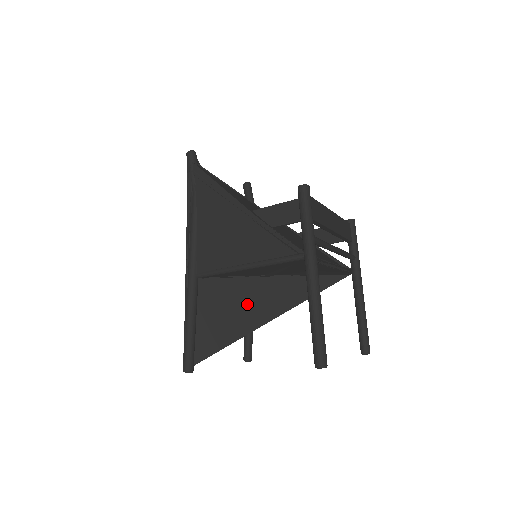
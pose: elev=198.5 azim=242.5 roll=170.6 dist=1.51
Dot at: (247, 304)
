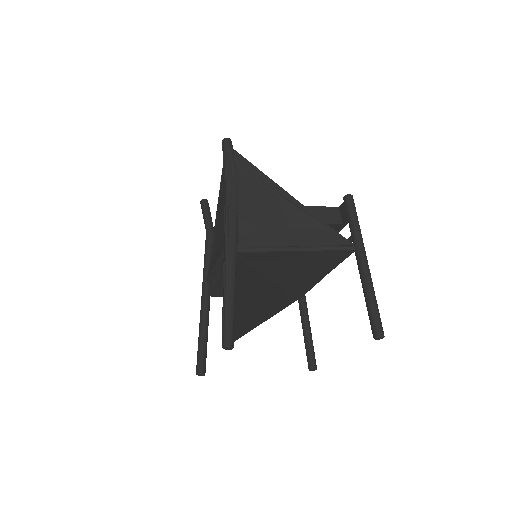
Dot at: (257, 296)
